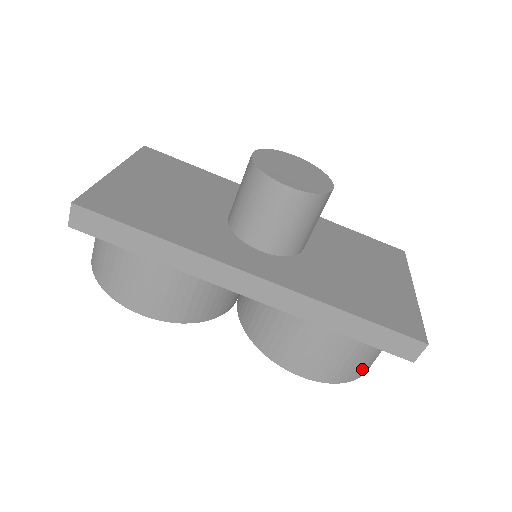
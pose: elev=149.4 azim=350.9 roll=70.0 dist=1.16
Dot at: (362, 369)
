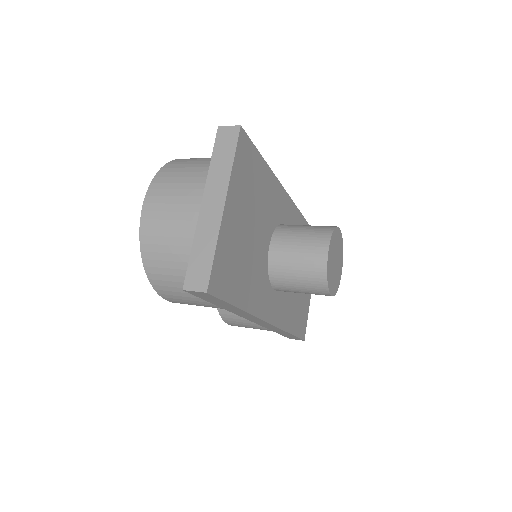
Dot at: occluded
